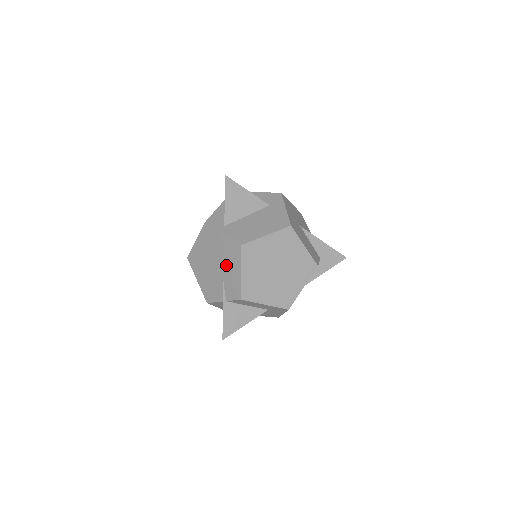
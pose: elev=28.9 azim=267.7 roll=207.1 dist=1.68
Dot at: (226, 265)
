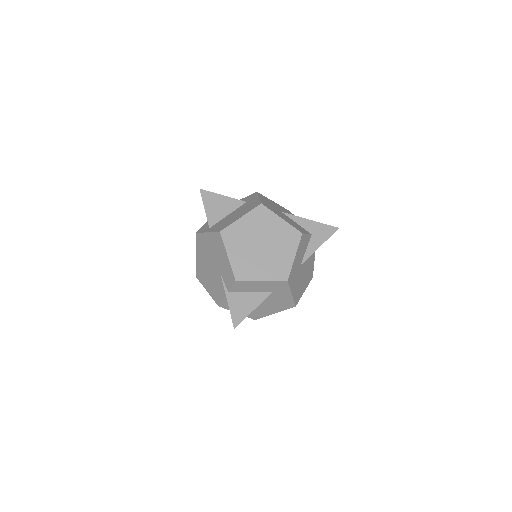
Dot at: (217, 258)
